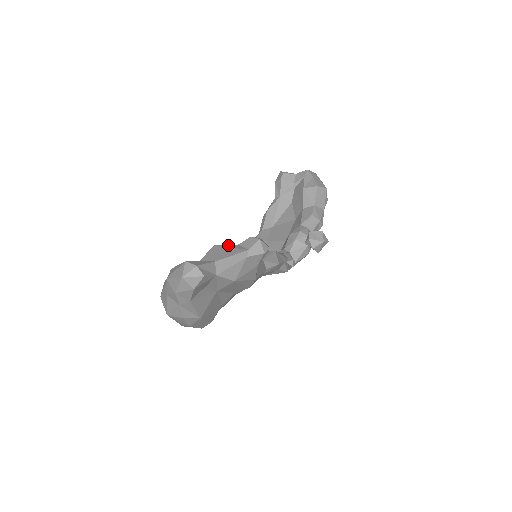
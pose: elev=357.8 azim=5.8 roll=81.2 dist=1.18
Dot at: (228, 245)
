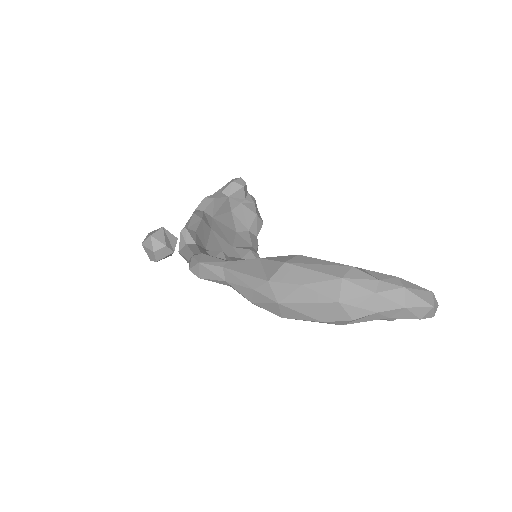
Dot at: occluded
